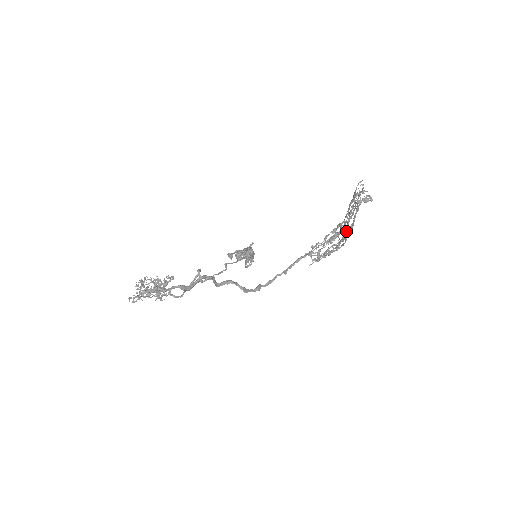
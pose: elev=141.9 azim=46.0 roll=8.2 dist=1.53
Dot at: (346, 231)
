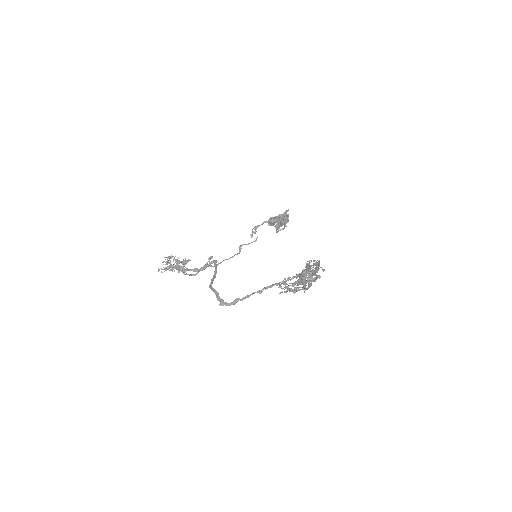
Dot at: (304, 286)
